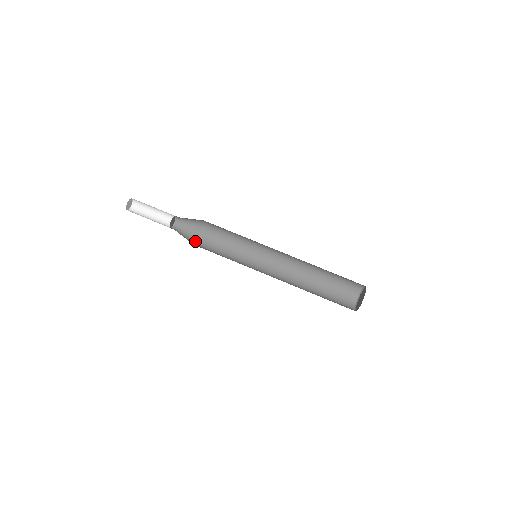
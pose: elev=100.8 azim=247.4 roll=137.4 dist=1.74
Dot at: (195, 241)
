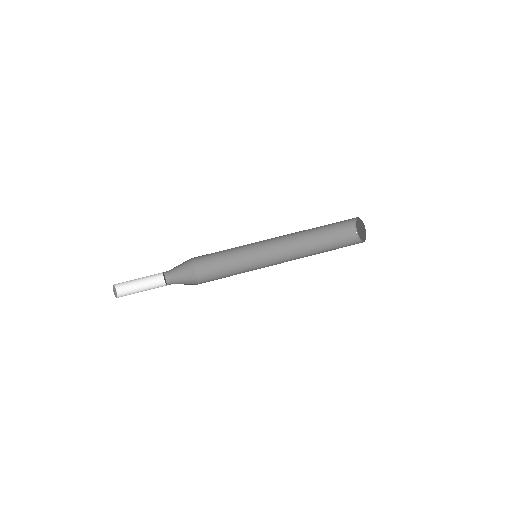
Dot at: occluded
